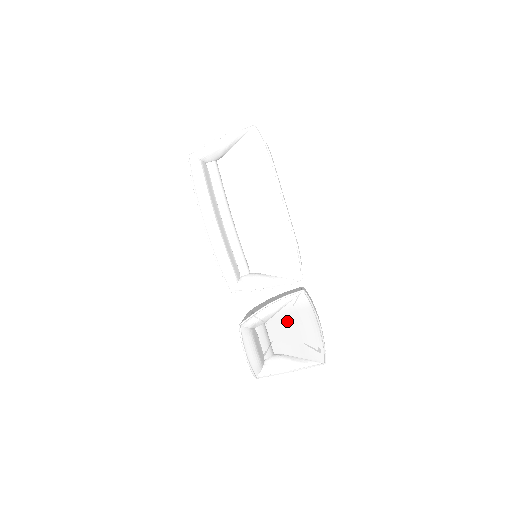
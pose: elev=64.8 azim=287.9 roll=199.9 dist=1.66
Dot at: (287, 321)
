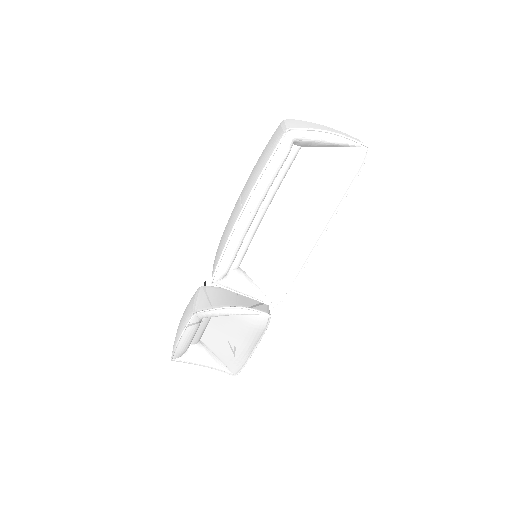
Dot at: (234, 326)
